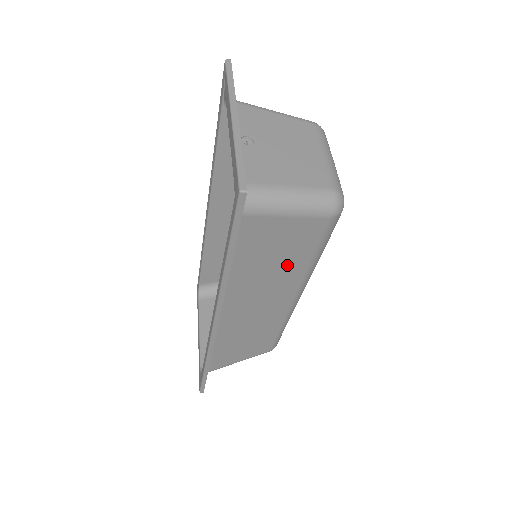
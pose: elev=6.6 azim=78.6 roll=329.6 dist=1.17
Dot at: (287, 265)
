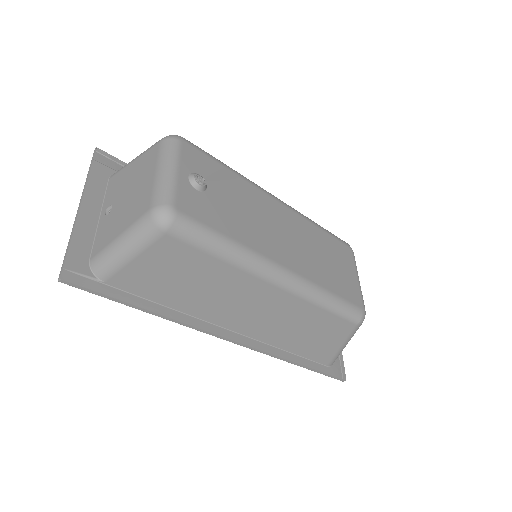
Dot at: (211, 276)
